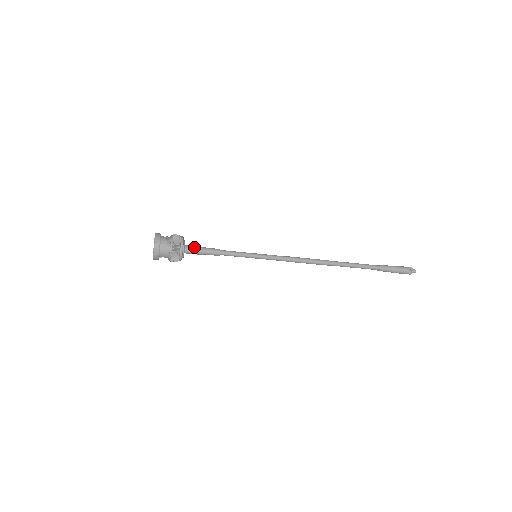
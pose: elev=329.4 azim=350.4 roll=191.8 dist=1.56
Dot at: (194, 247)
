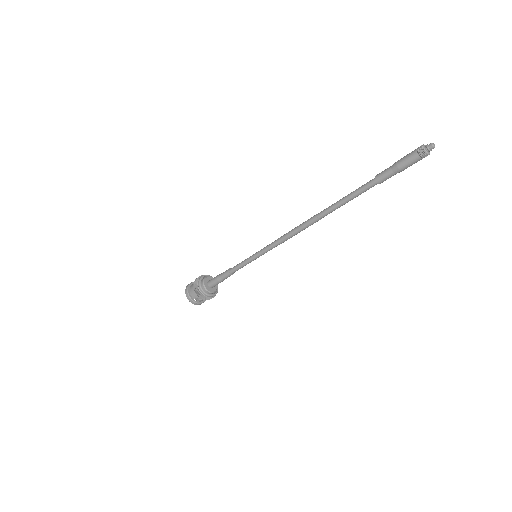
Dot at: (214, 278)
